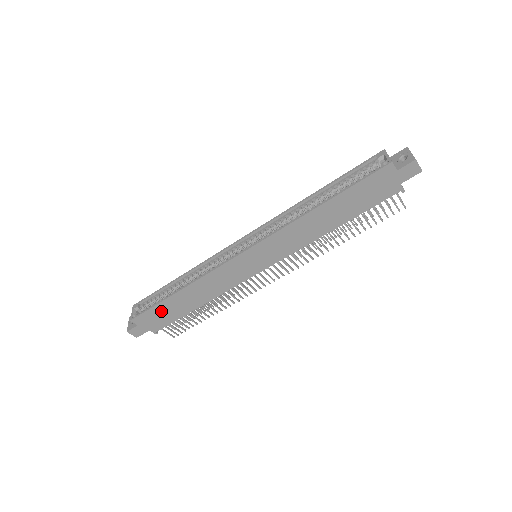
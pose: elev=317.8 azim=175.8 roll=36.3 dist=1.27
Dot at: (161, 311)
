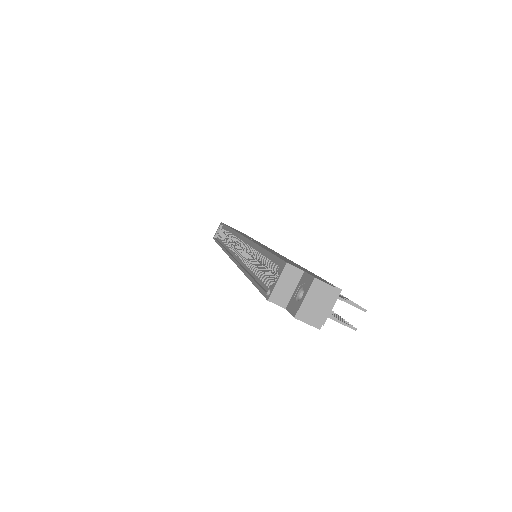
Dot at: occluded
